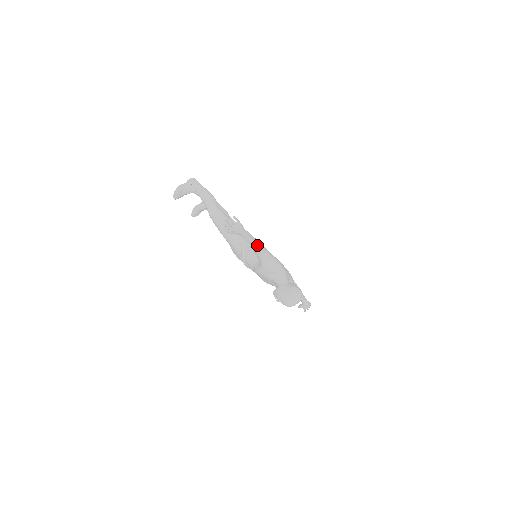
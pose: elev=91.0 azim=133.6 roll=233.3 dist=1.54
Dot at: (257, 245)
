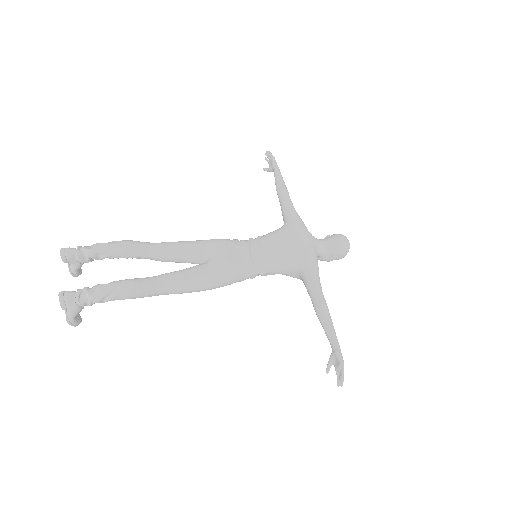
Dot at: (329, 315)
